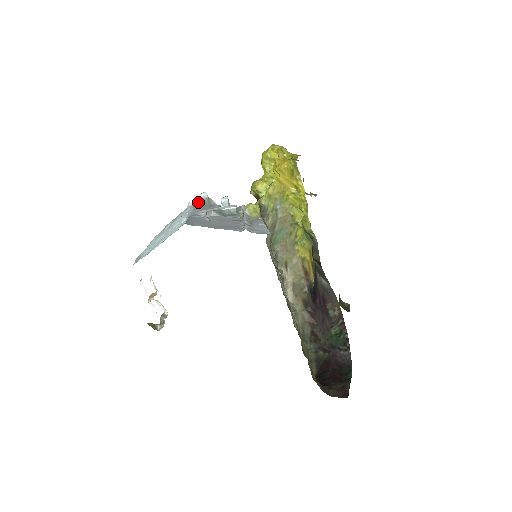
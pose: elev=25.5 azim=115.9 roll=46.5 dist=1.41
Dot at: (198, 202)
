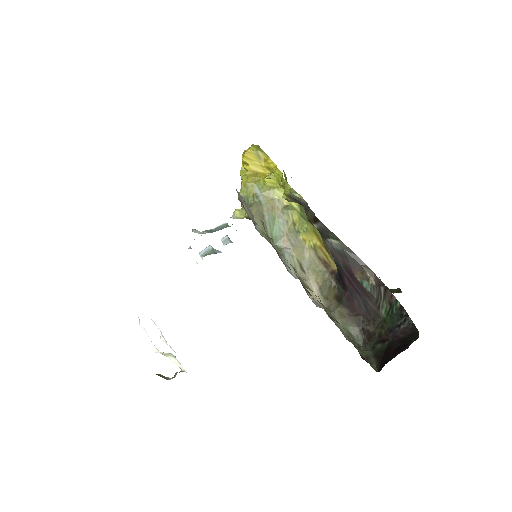
Dot at: (204, 256)
